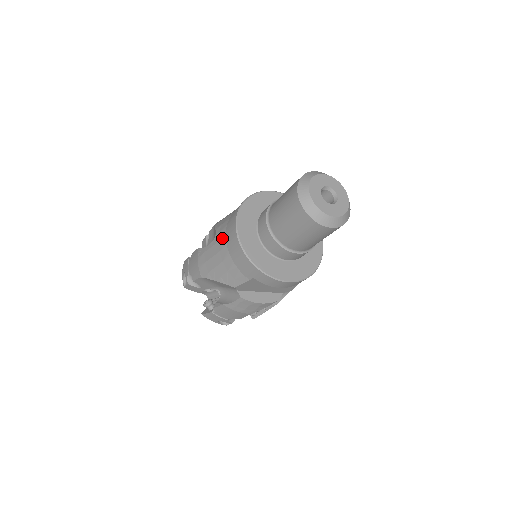
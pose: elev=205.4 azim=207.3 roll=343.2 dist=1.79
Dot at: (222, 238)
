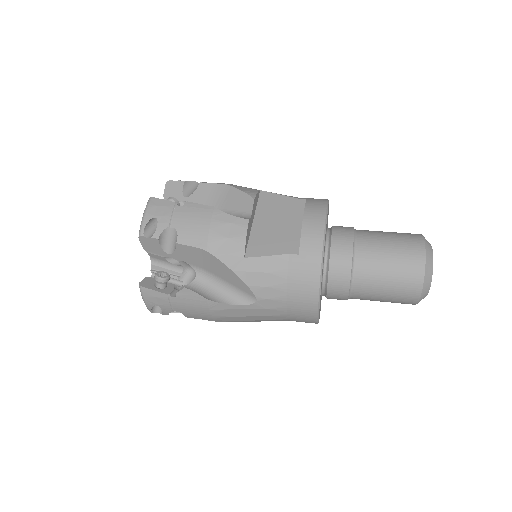
Dot at: (278, 309)
